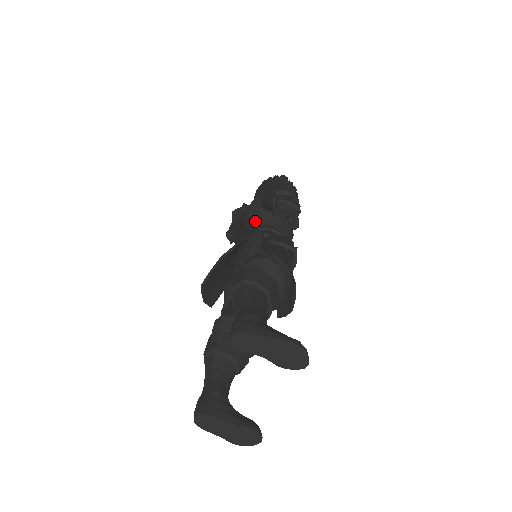
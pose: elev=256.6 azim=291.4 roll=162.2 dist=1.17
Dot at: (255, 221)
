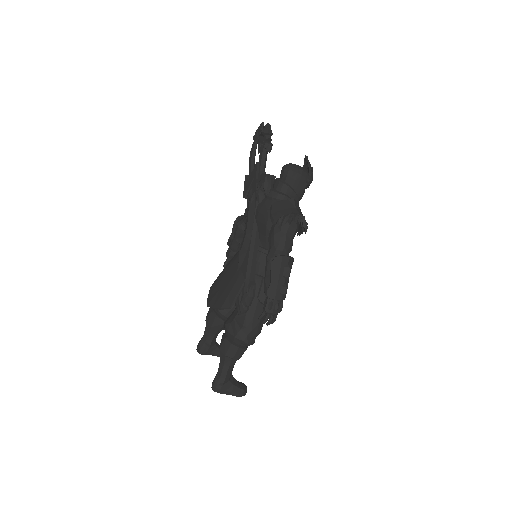
Dot at: (262, 240)
